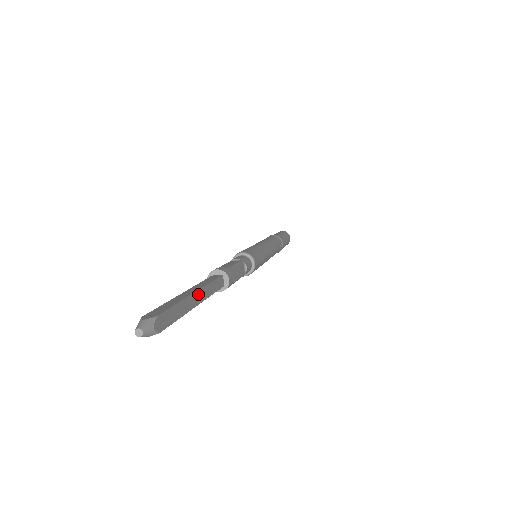
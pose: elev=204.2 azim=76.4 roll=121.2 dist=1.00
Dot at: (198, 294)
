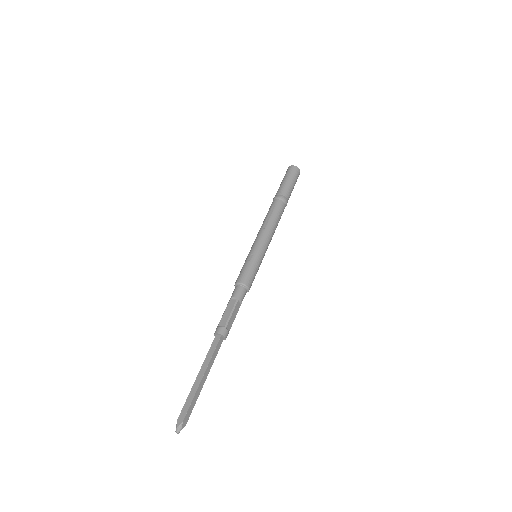
Dot at: (204, 376)
